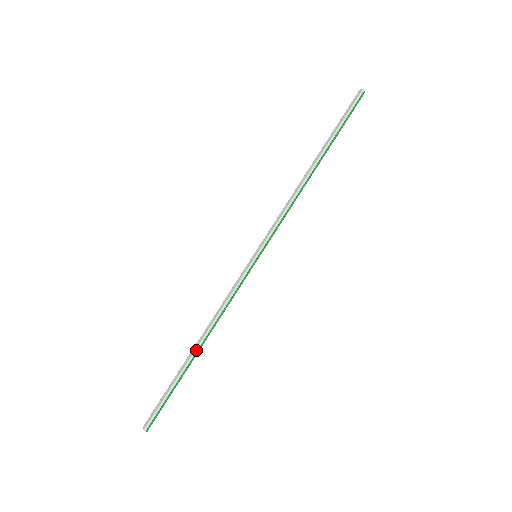
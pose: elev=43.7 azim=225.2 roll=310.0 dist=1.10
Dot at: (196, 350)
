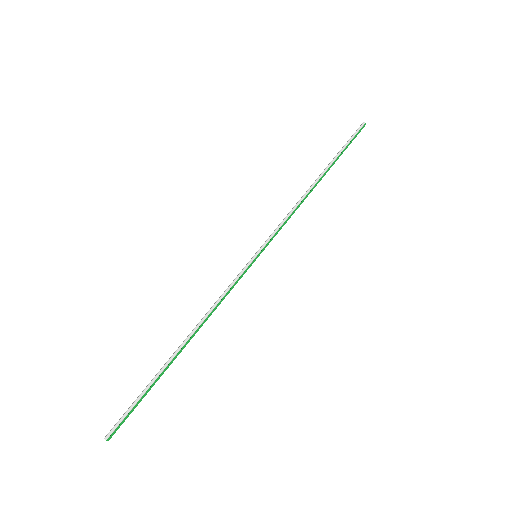
Dot at: (180, 347)
